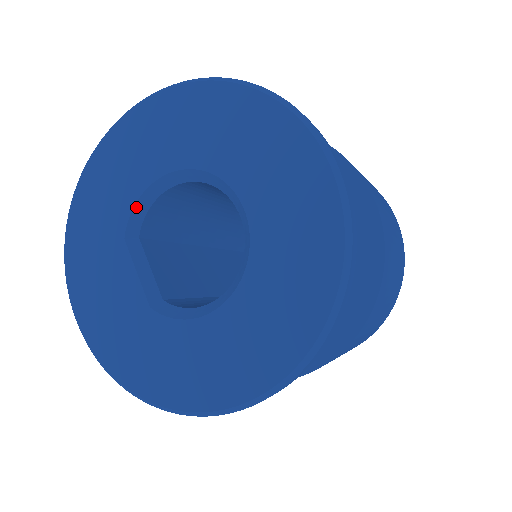
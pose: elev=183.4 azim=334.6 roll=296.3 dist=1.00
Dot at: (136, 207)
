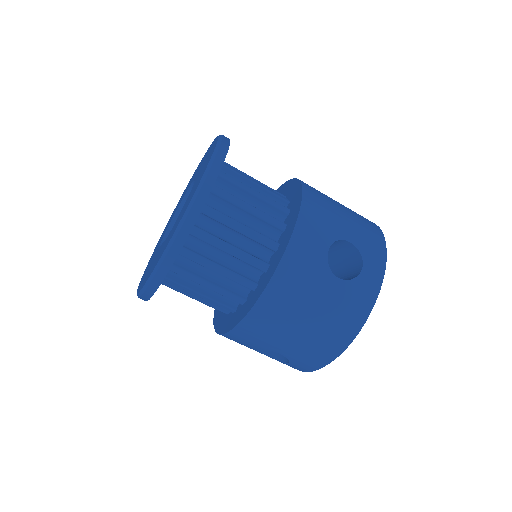
Dot at: (163, 240)
